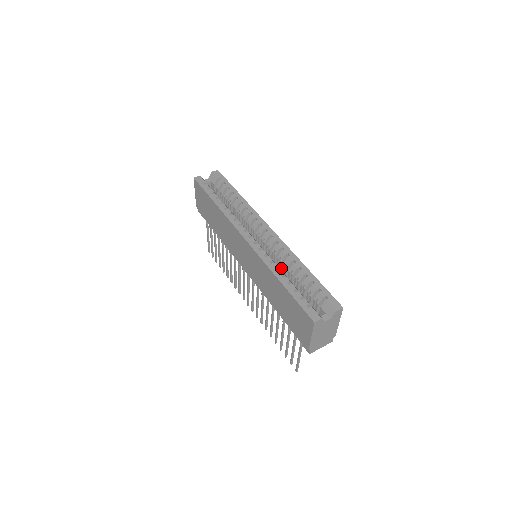
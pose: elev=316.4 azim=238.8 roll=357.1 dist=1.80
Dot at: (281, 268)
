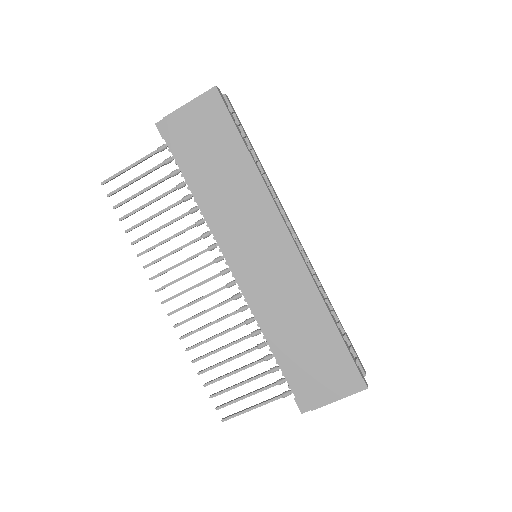
Dot at: occluded
